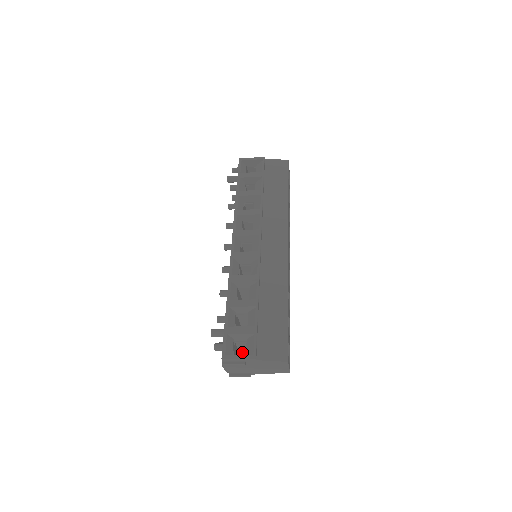
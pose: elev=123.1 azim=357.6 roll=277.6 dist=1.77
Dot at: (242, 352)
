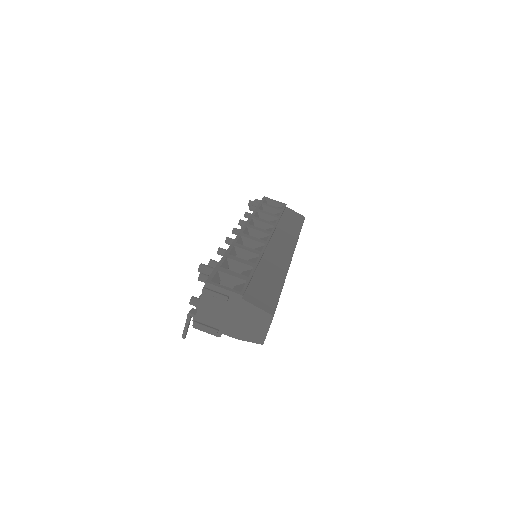
Dot at: occluded
